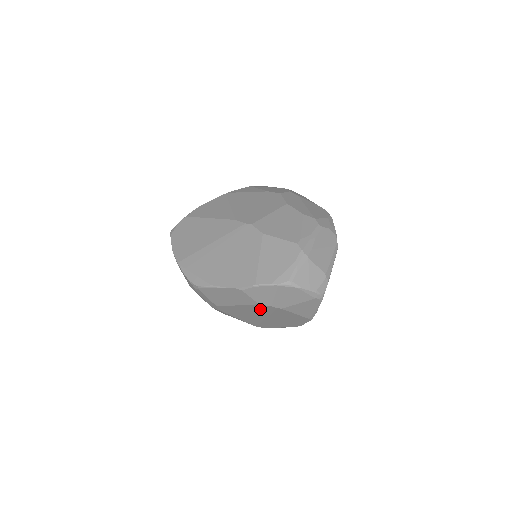
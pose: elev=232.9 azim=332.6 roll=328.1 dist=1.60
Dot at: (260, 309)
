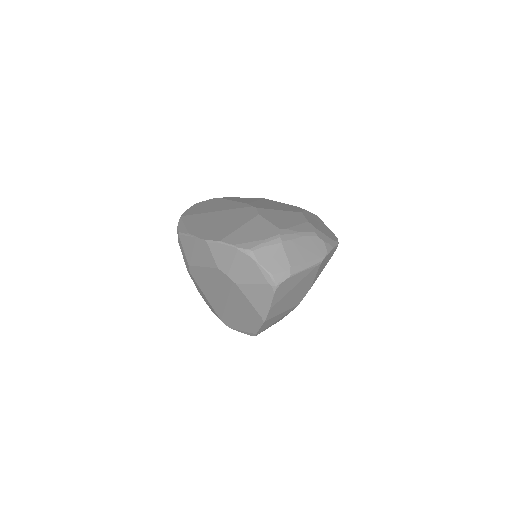
Dot at: (220, 280)
